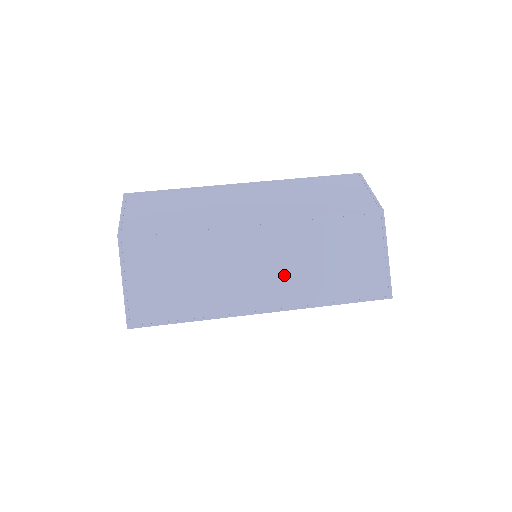
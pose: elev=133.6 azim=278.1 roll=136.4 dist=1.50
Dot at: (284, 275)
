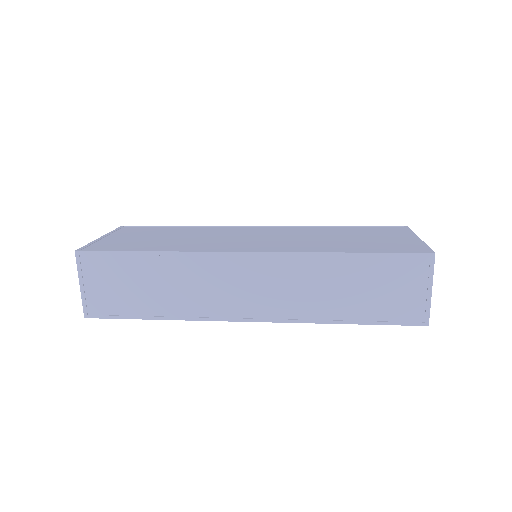
Dot at: (282, 241)
